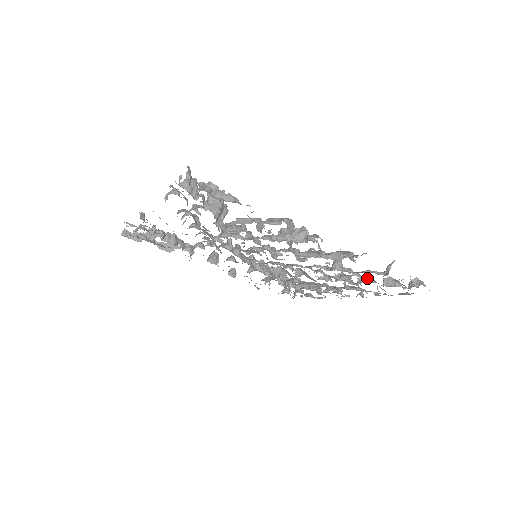
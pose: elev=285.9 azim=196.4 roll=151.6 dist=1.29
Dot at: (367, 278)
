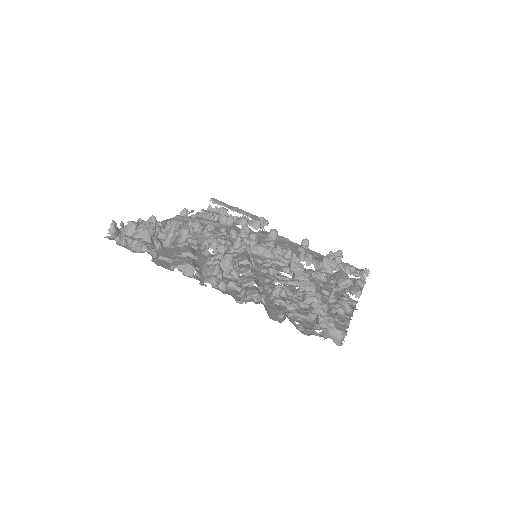
Dot at: (312, 307)
